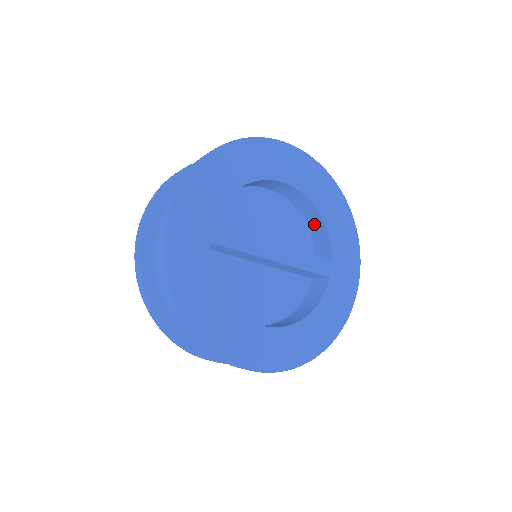
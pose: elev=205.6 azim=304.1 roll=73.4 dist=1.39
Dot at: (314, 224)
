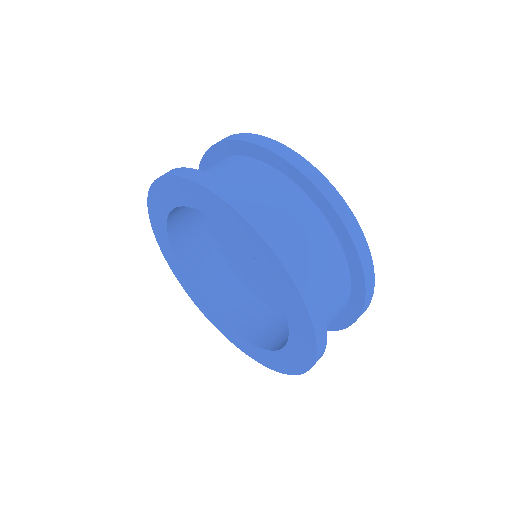
Dot at: occluded
